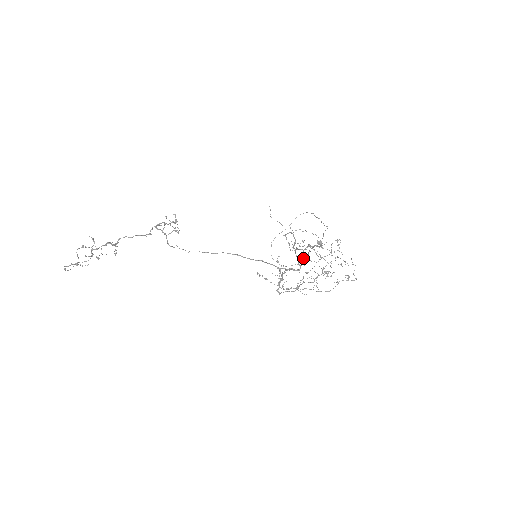
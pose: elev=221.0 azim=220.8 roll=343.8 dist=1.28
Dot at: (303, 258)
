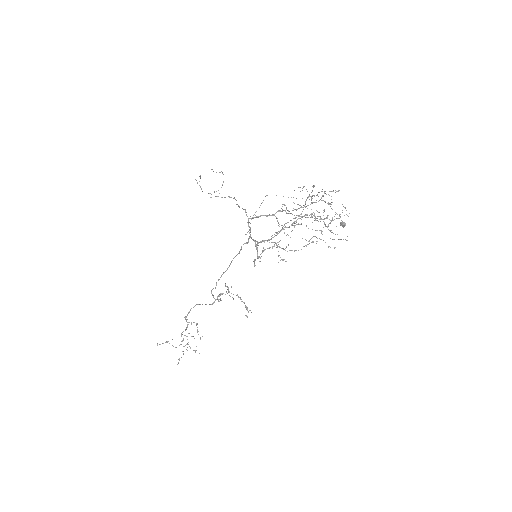
Dot at: (266, 216)
